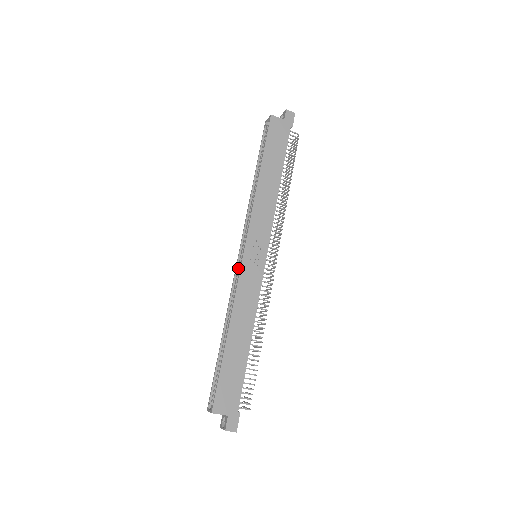
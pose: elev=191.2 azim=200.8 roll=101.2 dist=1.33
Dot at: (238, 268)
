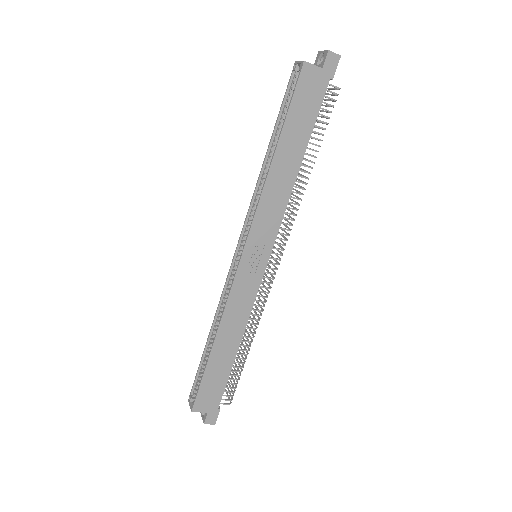
Dot at: (233, 268)
